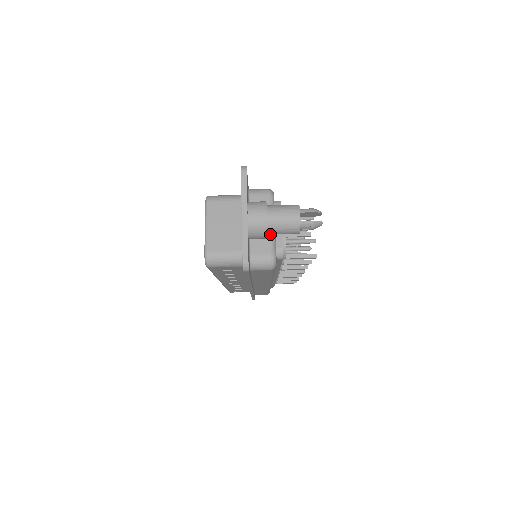
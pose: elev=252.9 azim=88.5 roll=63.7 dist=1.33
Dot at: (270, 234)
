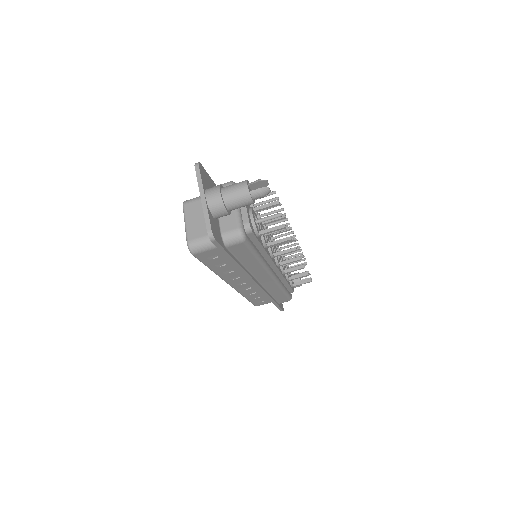
Dot at: (230, 210)
